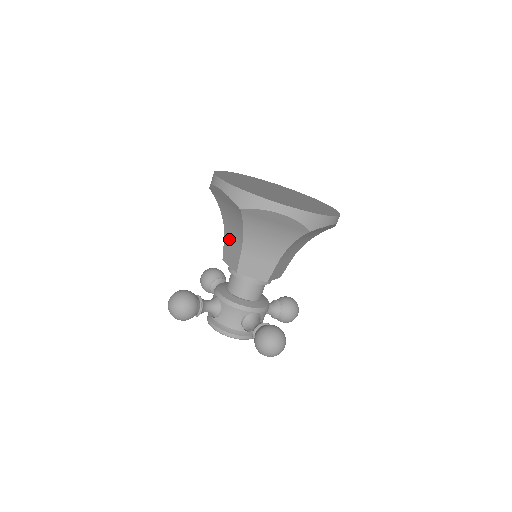
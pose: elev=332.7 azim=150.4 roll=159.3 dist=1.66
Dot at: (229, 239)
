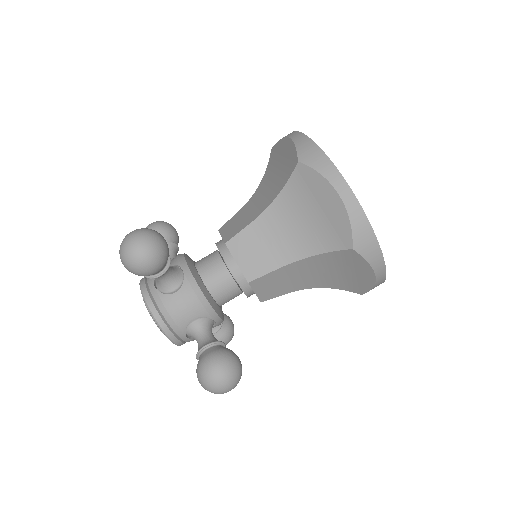
Dot at: occluded
